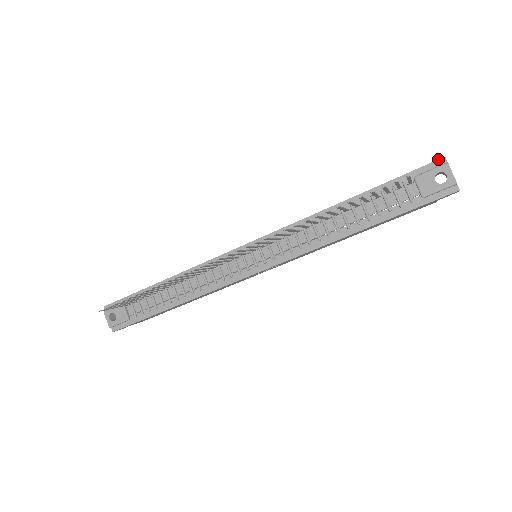
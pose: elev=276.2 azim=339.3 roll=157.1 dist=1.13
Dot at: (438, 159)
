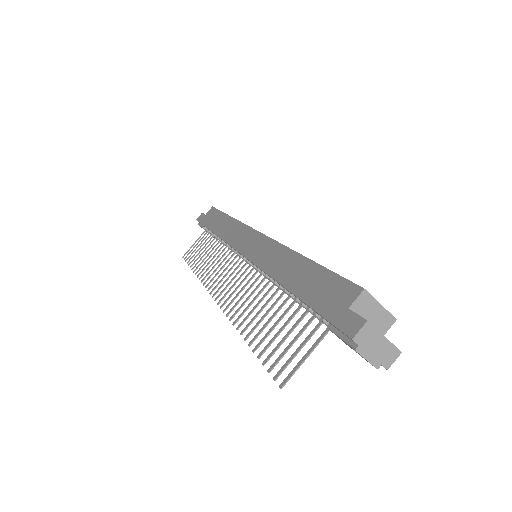
Dot at: occluded
